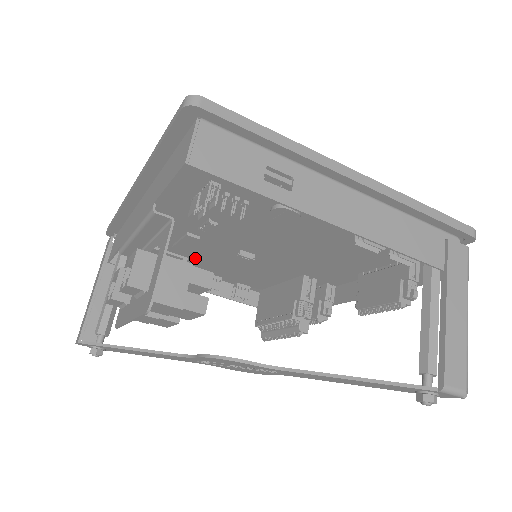
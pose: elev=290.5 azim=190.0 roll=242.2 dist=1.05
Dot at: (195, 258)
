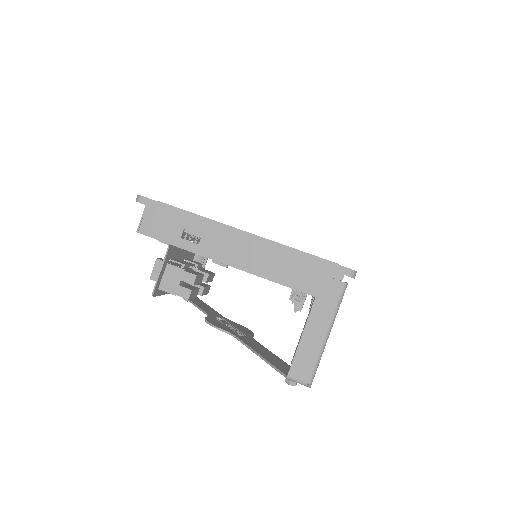
Dot at: occluded
